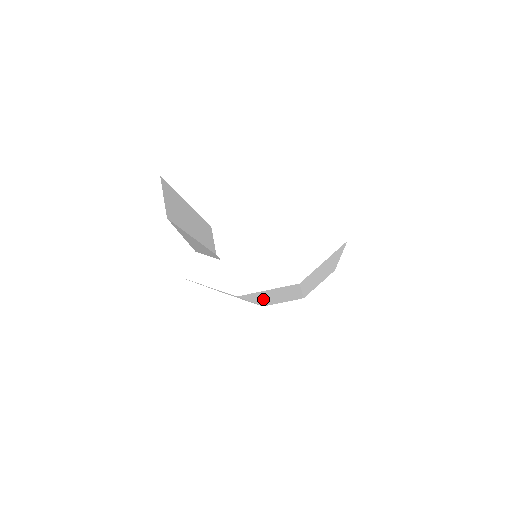
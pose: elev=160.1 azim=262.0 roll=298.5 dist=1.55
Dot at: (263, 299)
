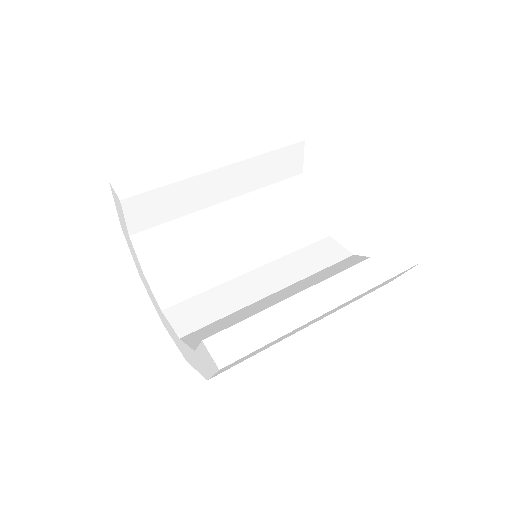
Dot at: occluded
